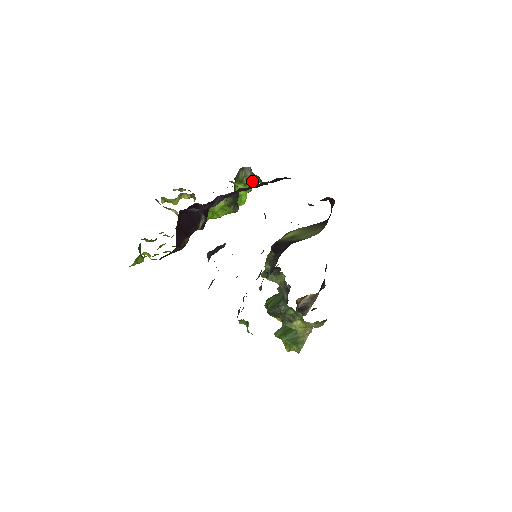
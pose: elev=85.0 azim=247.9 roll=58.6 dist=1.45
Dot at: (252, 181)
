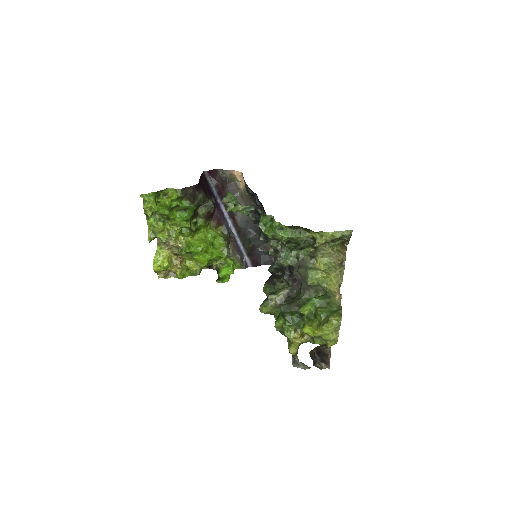
Dot at: (234, 265)
